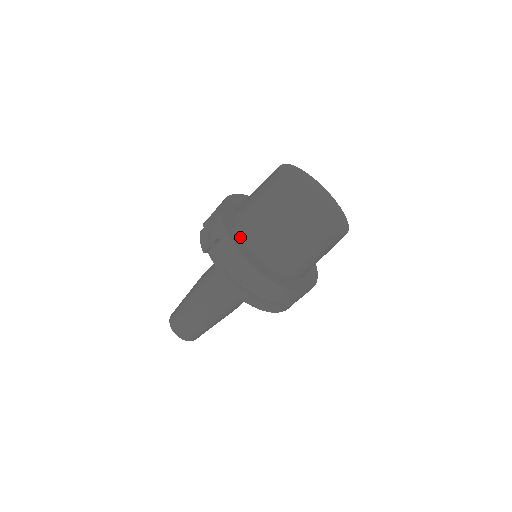
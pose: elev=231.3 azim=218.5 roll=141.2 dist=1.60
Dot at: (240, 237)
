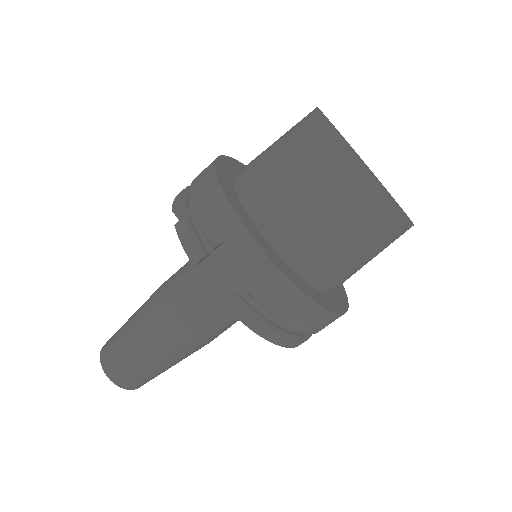
Dot at: (262, 236)
